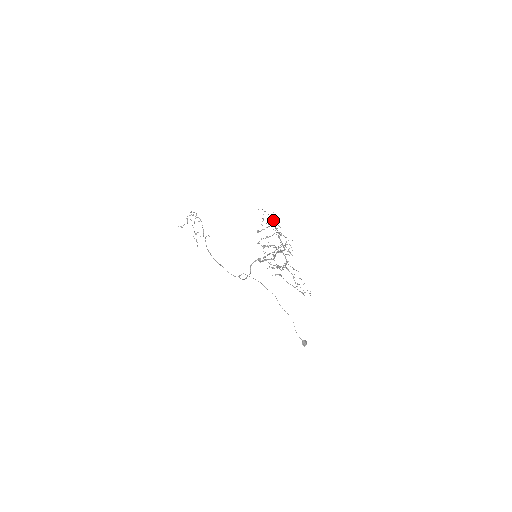
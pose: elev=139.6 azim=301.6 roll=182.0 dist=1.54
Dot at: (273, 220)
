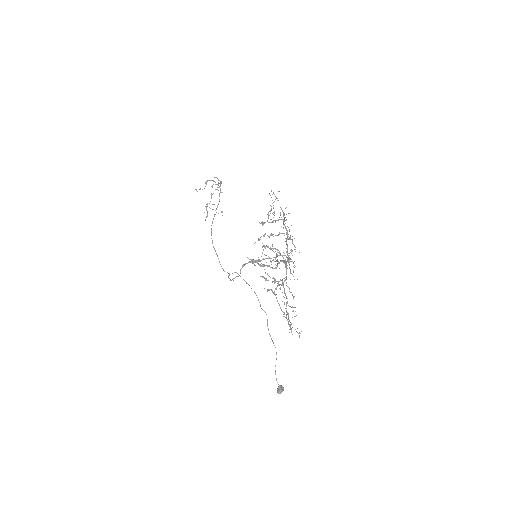
Dot at: (283, 213)
